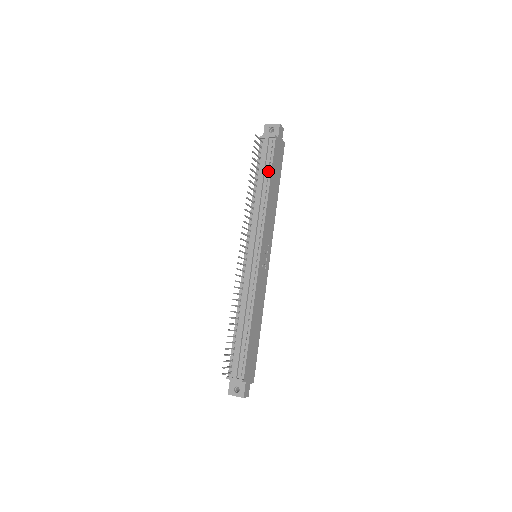
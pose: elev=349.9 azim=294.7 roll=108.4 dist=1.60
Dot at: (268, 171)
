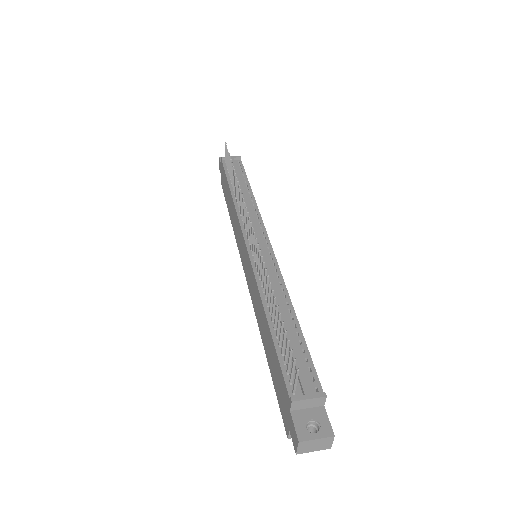
Dot at: (244, 179)
